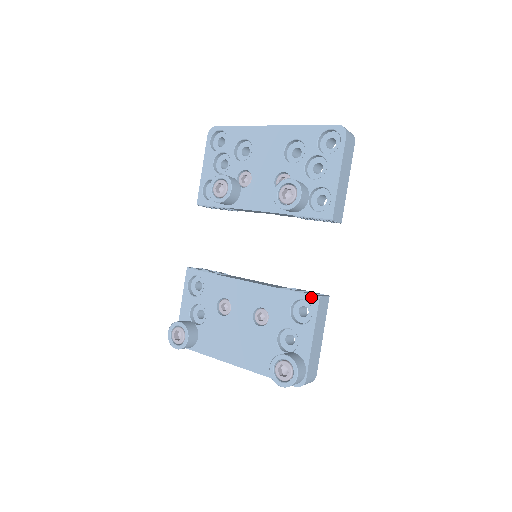
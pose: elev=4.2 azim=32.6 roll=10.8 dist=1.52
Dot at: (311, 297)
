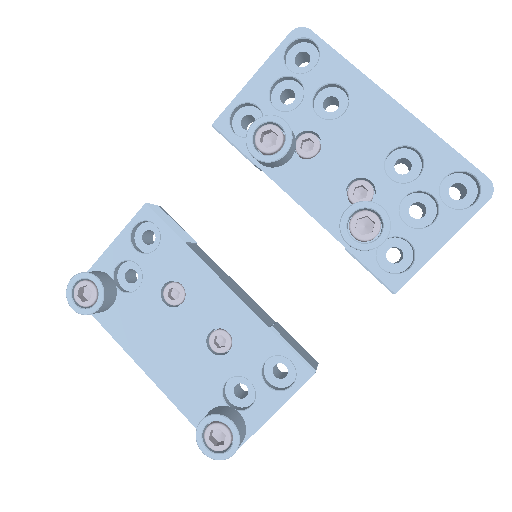
Dot at: (304, 366)
